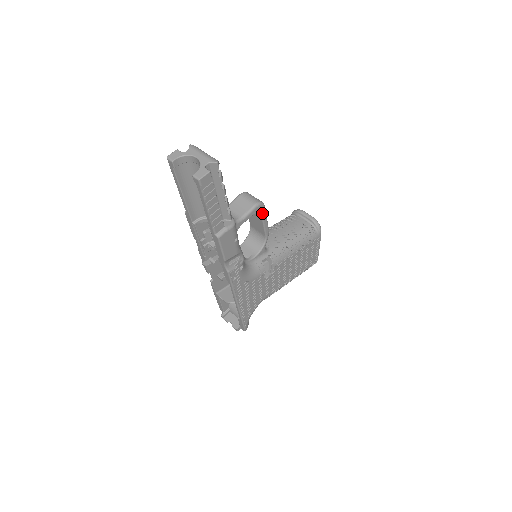
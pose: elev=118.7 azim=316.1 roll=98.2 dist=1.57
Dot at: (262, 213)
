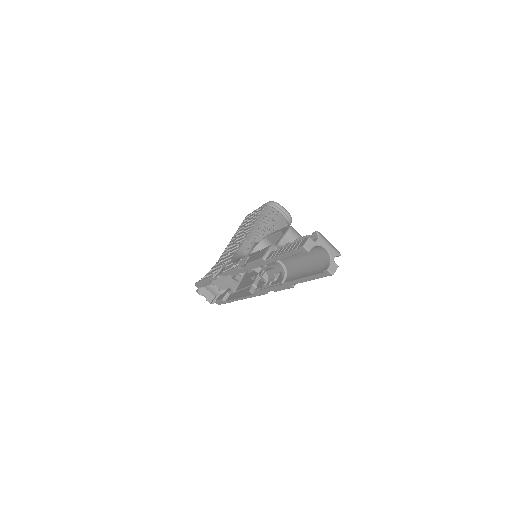
Dot at: occluded
